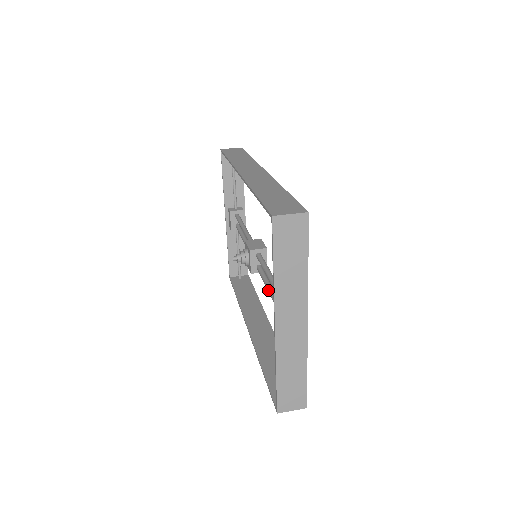
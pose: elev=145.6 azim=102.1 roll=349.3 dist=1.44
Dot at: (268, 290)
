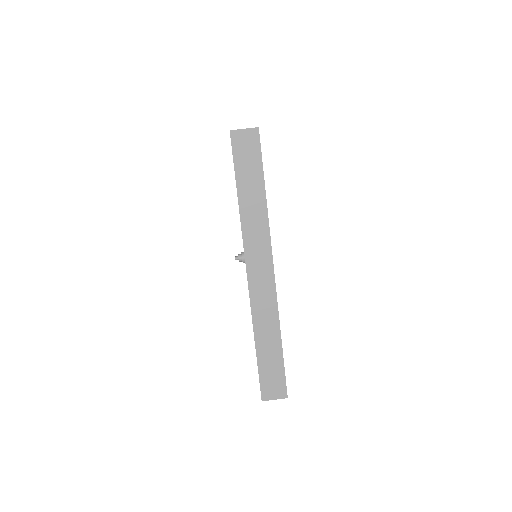
Dot at: occluded
